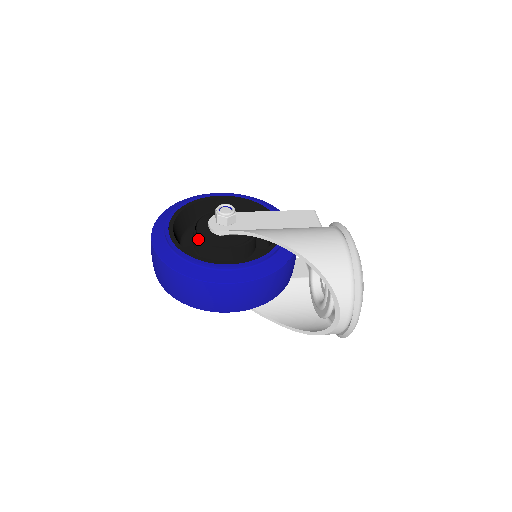
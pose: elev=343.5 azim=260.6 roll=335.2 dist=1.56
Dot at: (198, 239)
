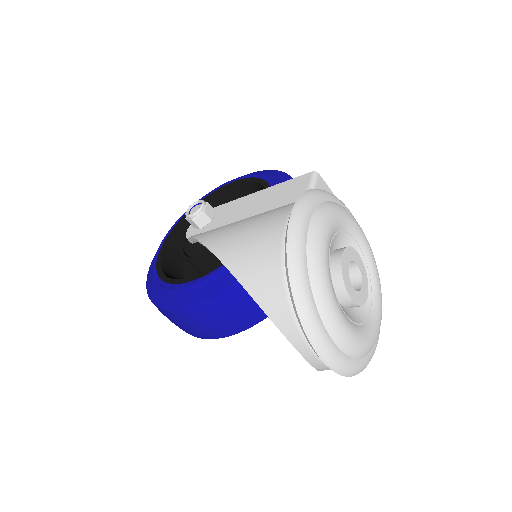
Dot at: occluded
